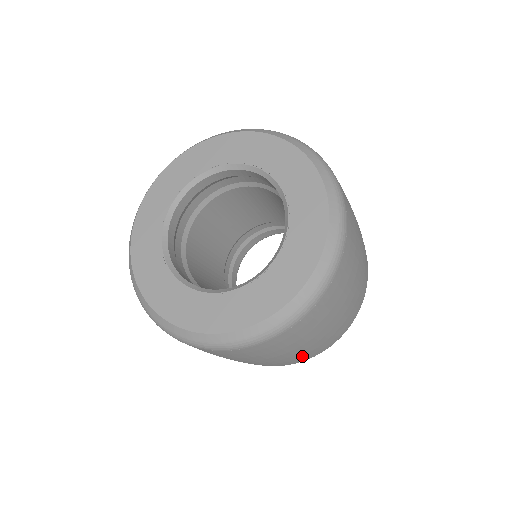
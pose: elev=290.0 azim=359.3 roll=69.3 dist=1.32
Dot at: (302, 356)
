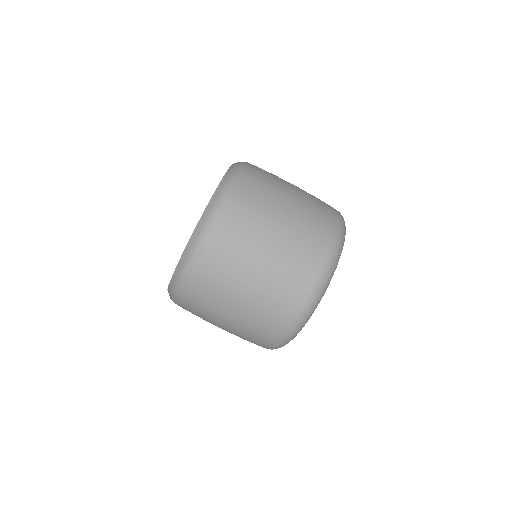
Dot at: (281, 287)
